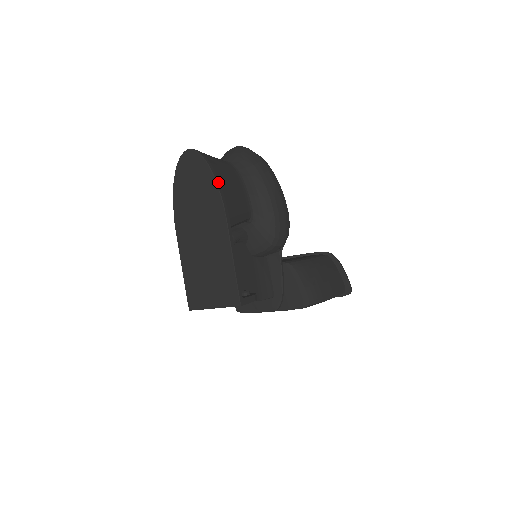
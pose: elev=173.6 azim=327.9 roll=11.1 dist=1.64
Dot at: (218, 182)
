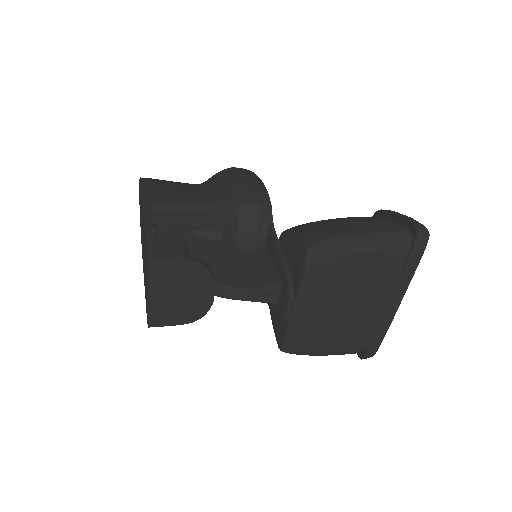
Dot at: (144, 181)
